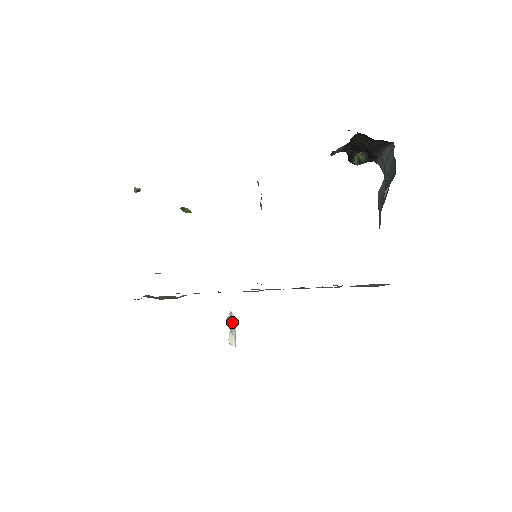
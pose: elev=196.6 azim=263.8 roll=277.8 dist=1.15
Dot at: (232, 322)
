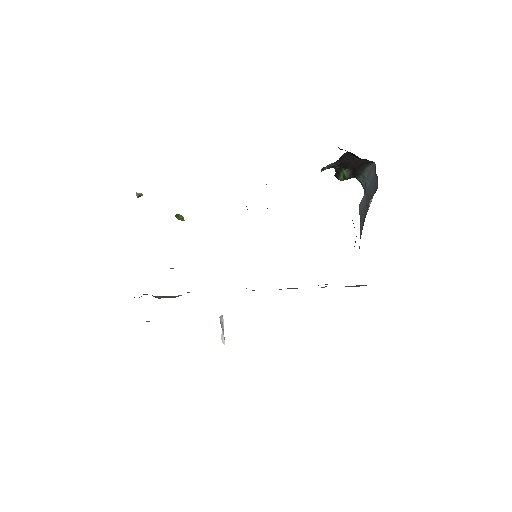
Dot at: (222, 322)
